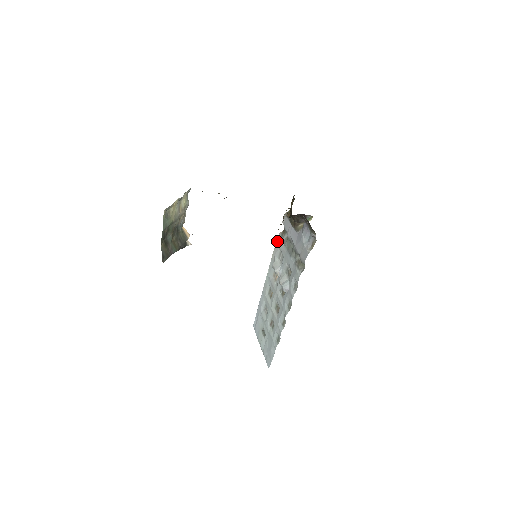
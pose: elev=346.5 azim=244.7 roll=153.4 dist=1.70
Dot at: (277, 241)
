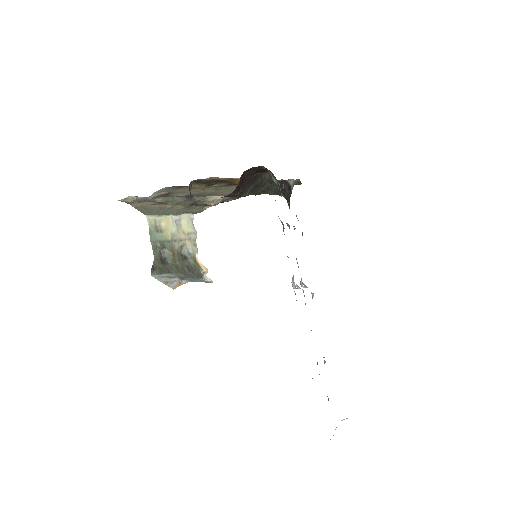
Dot at: occluded
